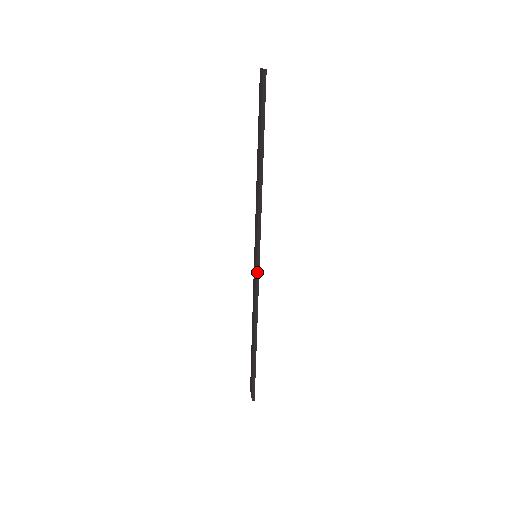
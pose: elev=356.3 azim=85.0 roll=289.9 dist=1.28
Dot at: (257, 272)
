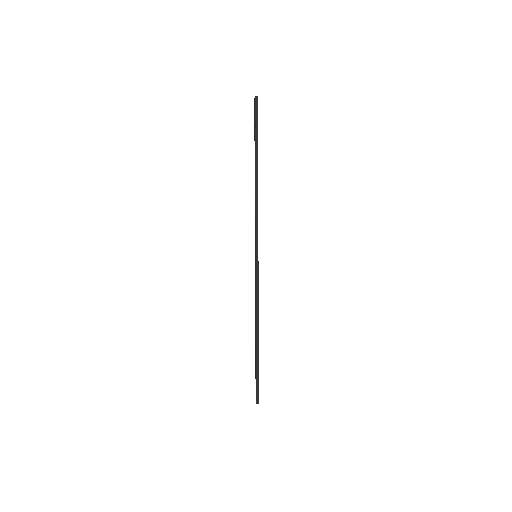
Dot at: (256, 268)
